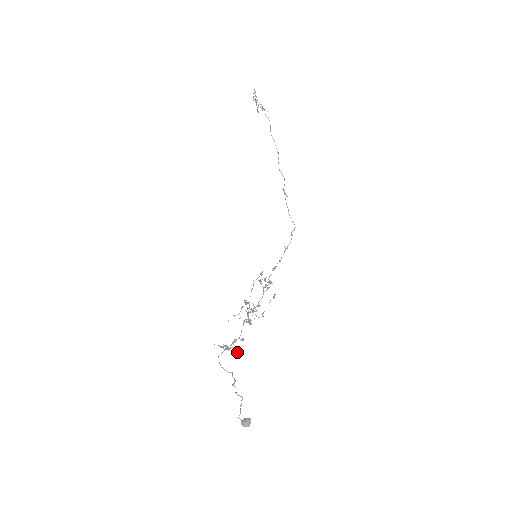
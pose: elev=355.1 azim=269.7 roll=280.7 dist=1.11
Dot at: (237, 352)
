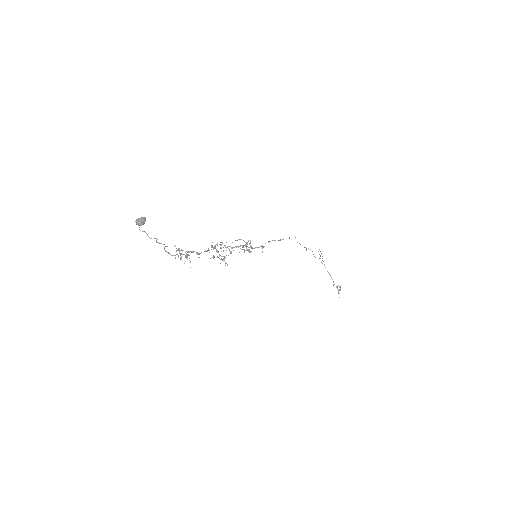
Dot at: (187, 259)
